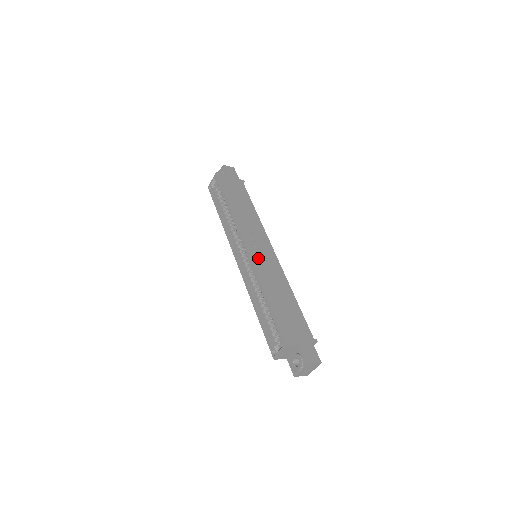
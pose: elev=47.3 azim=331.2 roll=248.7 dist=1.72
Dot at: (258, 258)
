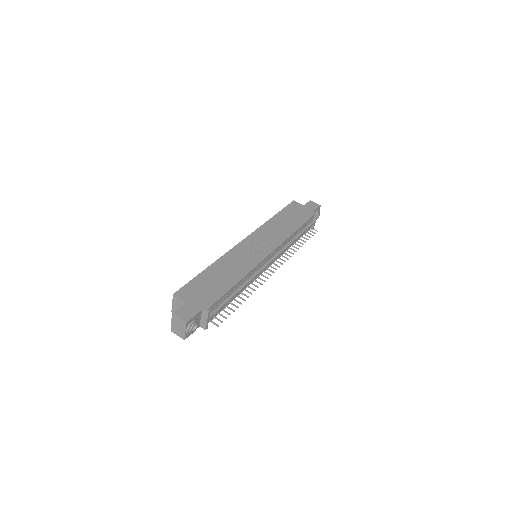
Dot at: (243, 249)
